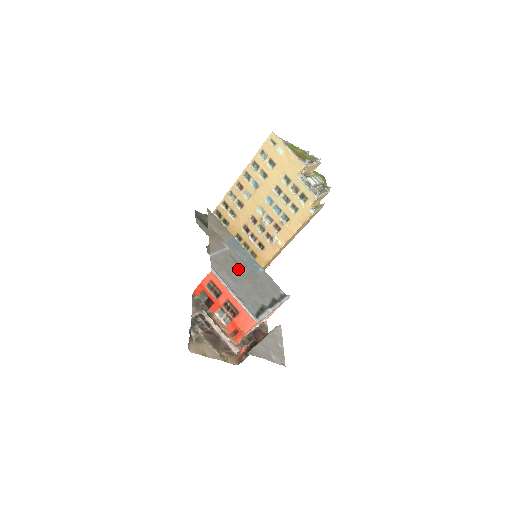
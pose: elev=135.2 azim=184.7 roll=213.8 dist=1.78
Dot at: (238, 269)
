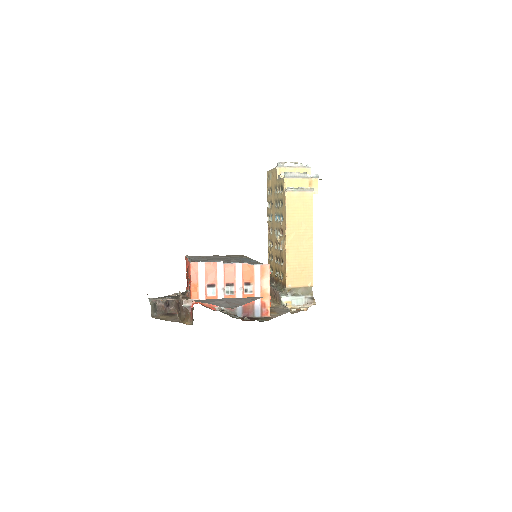
Dot at: (222, 259)
